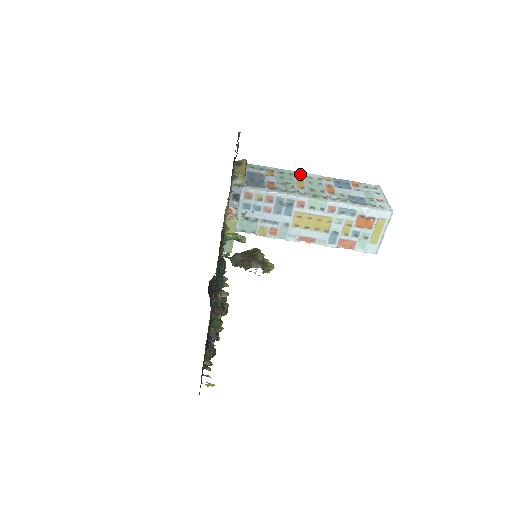
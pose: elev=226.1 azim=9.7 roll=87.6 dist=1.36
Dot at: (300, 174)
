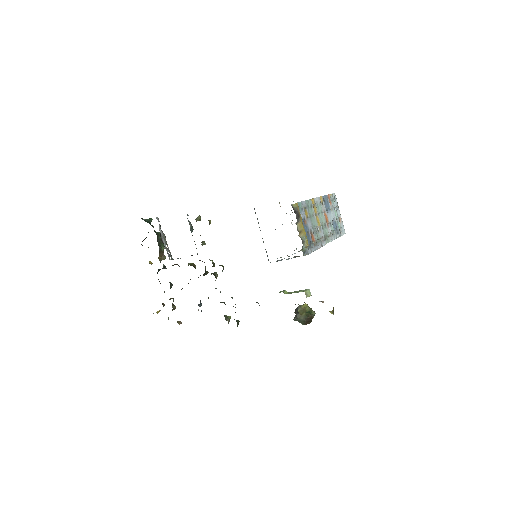
Dot at: (314, 203)
